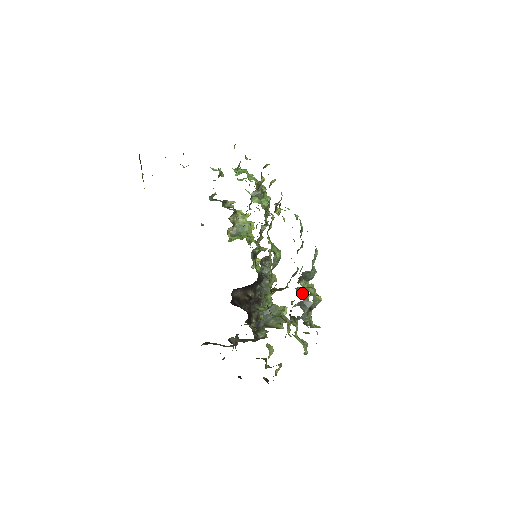
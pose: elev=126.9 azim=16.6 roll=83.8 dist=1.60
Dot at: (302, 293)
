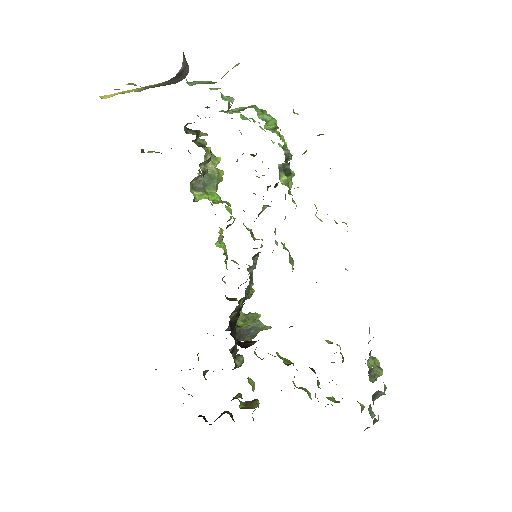
Dot at: (373, 378)
